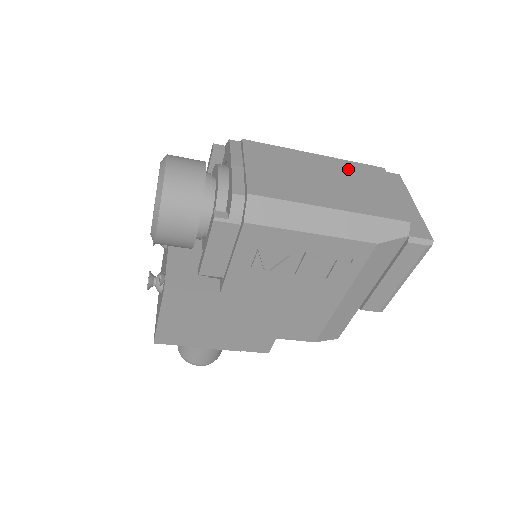
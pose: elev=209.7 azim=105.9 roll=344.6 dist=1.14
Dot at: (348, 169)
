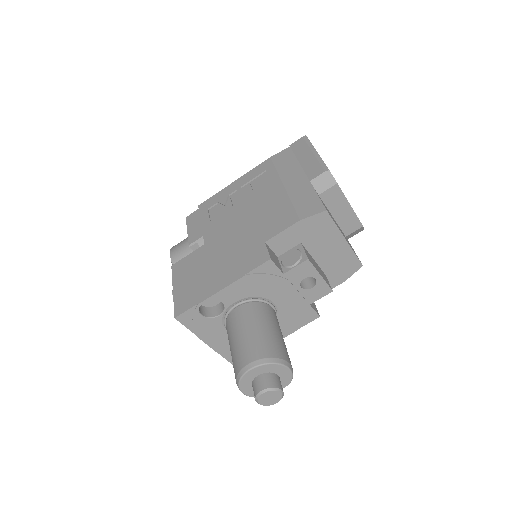
Dot at: occluded
